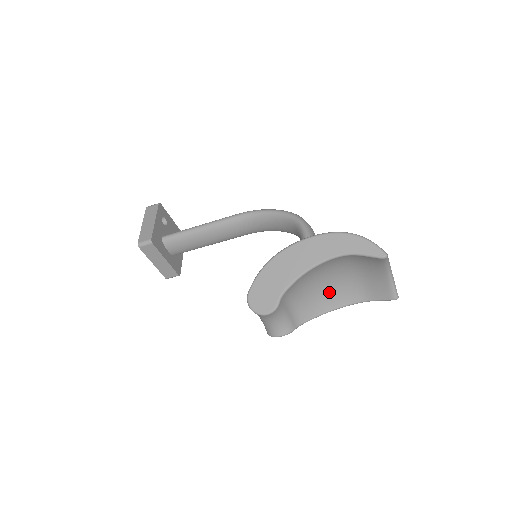
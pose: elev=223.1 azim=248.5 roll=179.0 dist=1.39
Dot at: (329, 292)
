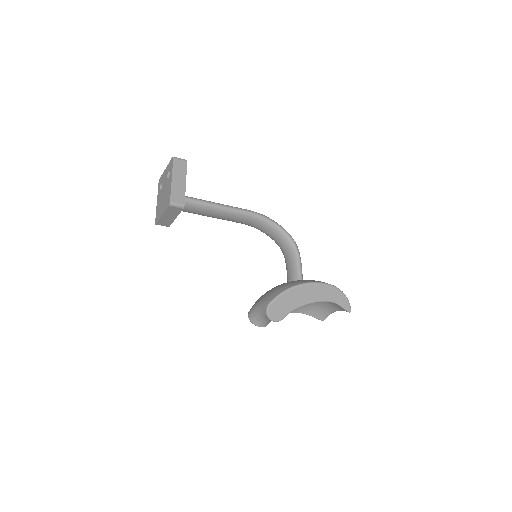
Dot at: occluded
